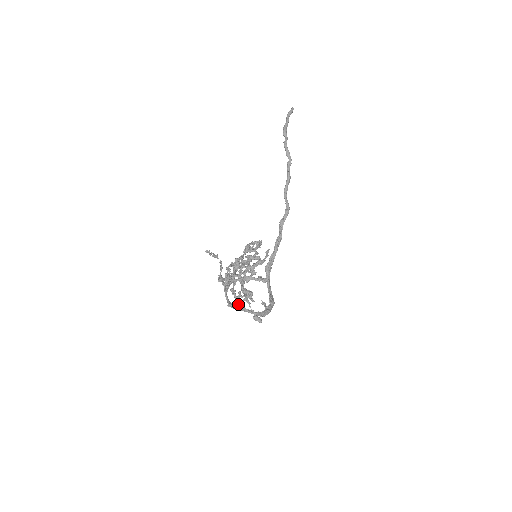
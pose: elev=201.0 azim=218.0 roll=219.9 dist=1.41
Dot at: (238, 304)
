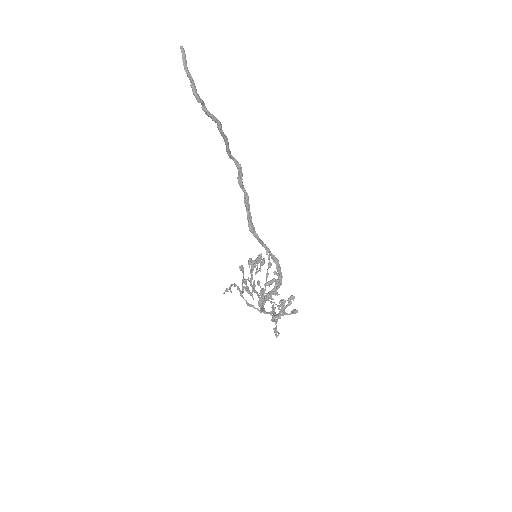
Dot at: occluded
